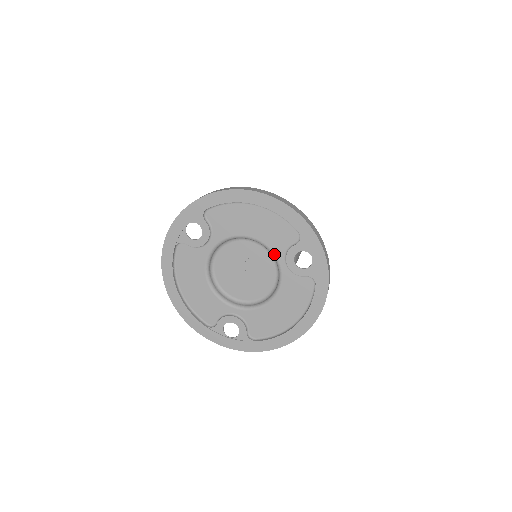
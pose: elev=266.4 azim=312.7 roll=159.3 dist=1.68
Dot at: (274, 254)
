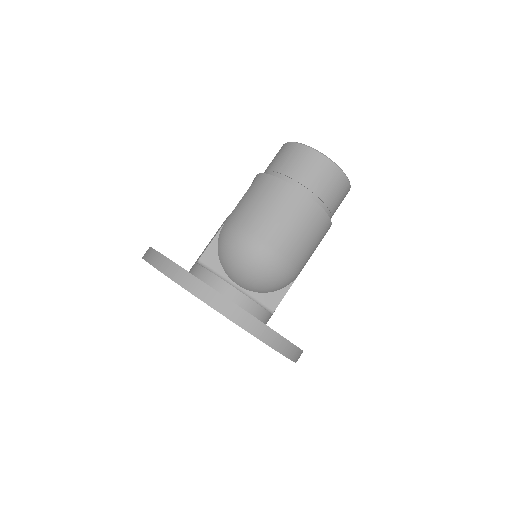
Dot at: occluded
